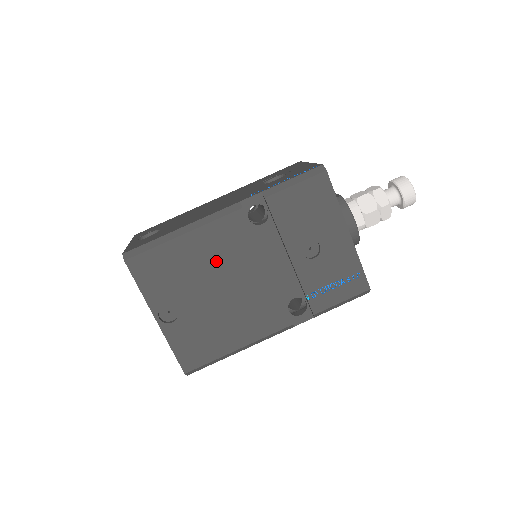
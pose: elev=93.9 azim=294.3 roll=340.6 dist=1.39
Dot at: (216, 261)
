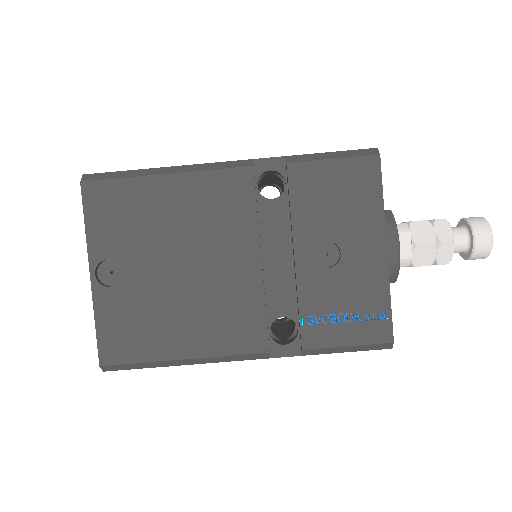
Dot at: (195, 224)
